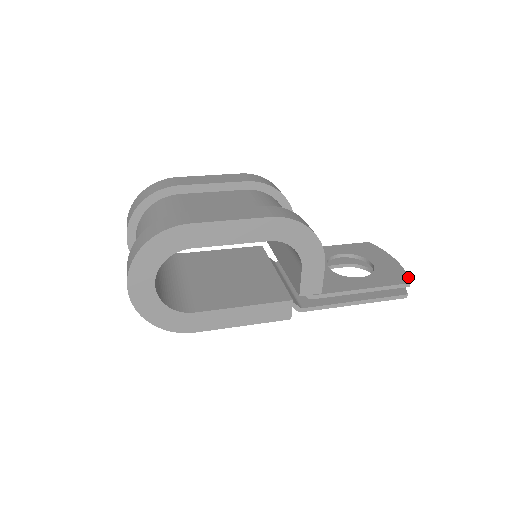
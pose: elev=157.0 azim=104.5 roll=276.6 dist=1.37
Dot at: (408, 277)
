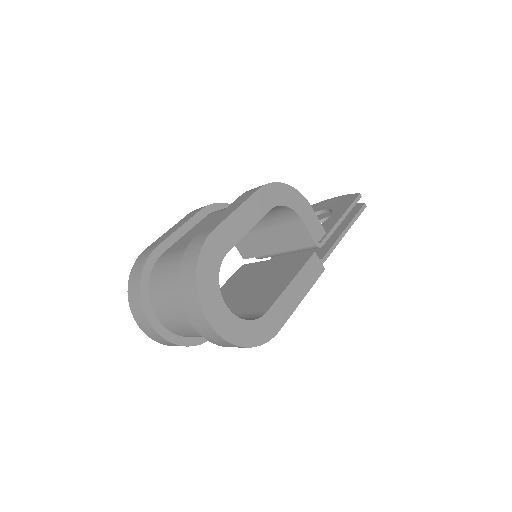
Dot at: (354, 194)
